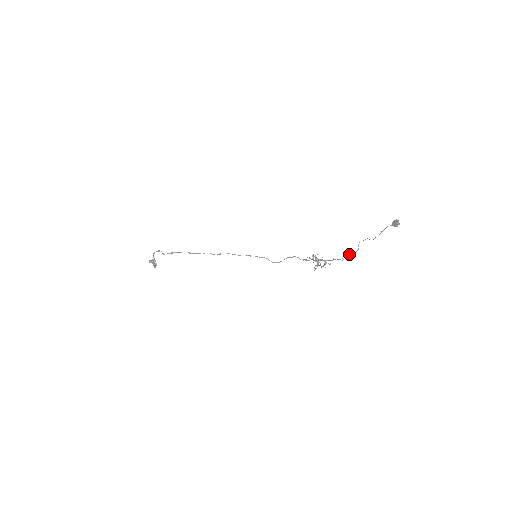
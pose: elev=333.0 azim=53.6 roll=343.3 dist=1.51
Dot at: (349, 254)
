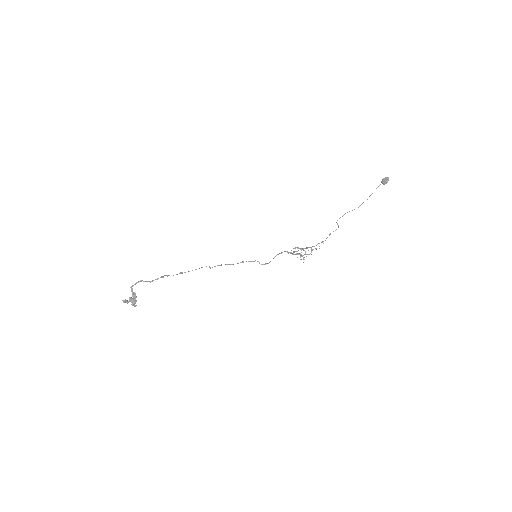
Dot at: occluded
